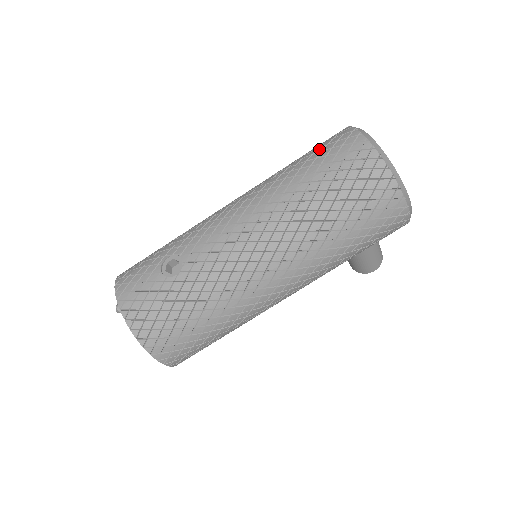
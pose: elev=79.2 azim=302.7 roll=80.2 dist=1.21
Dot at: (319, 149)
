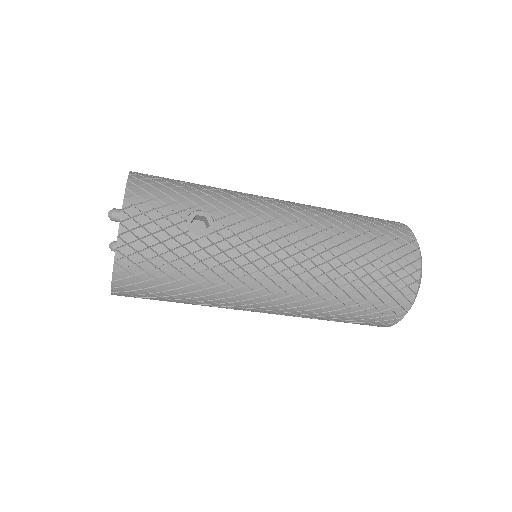
Dot at: (382, 229)
